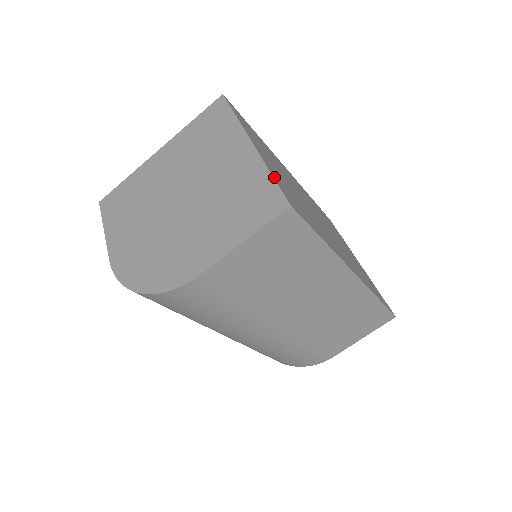
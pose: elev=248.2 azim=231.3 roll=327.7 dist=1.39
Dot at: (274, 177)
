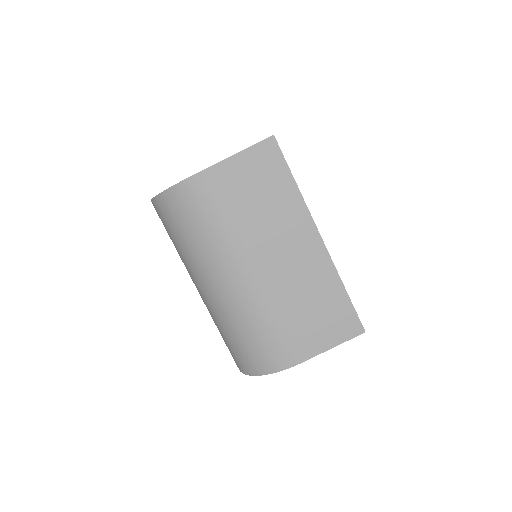
Dot at: occluded
